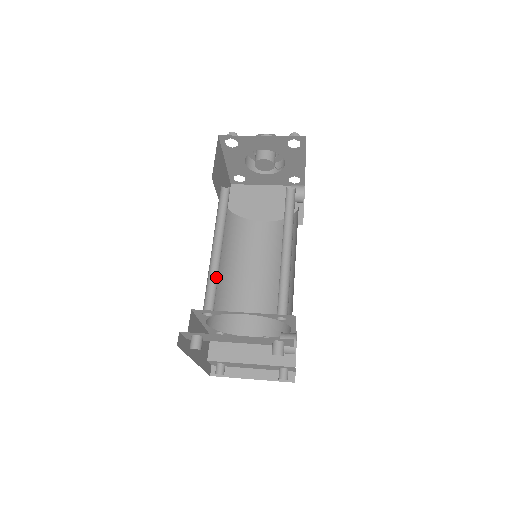
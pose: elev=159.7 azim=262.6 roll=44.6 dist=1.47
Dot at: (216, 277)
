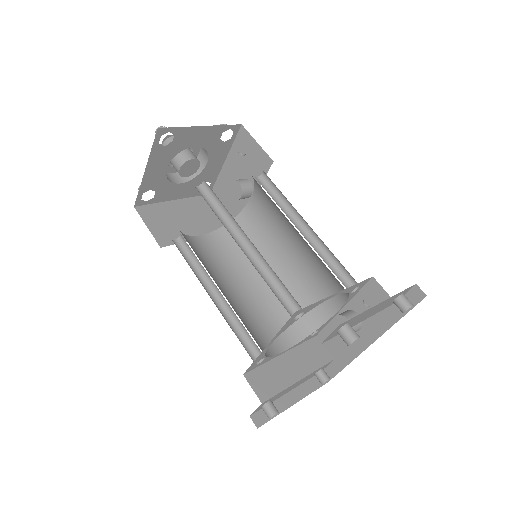
Dot at: (268, 277)
